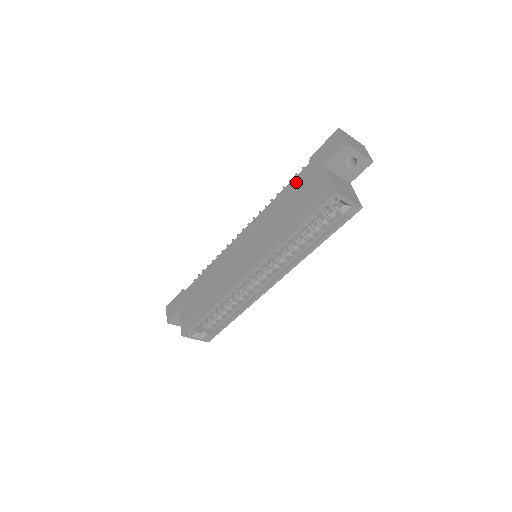
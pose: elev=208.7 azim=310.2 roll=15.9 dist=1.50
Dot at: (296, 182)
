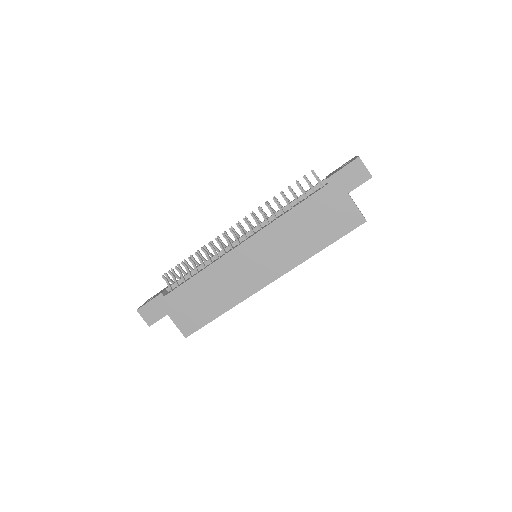
Dot at: (314, 201)
